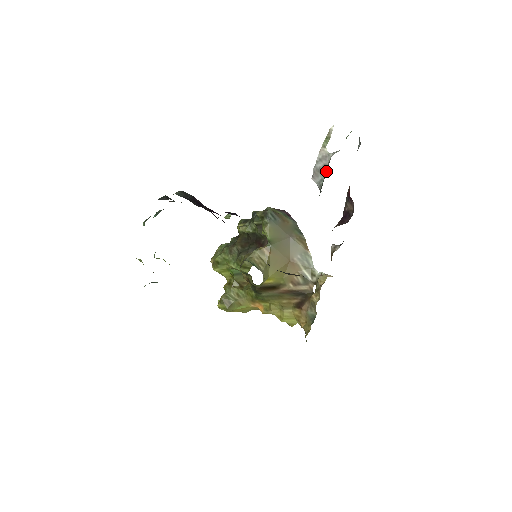
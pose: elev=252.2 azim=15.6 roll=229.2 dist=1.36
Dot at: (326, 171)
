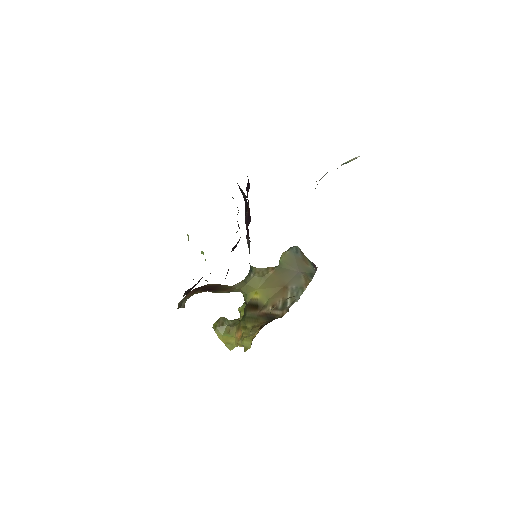
Dot at: occluded
